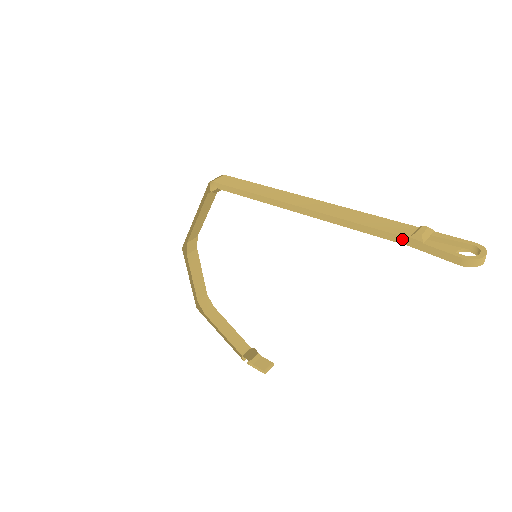
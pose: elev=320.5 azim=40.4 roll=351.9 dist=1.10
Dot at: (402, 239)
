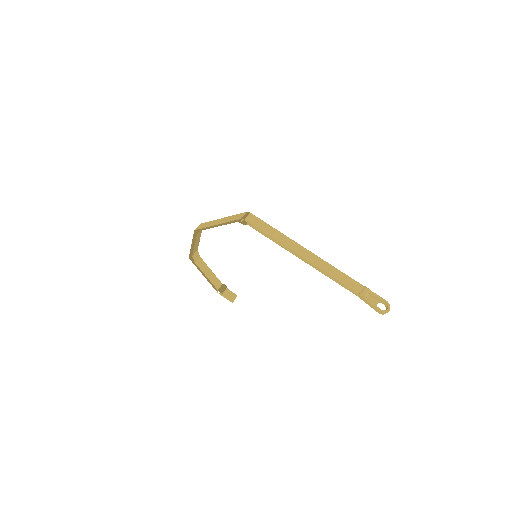
Dot at: (355, 293)
